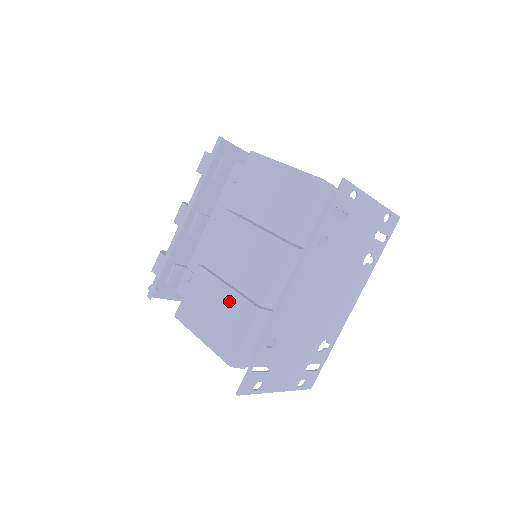
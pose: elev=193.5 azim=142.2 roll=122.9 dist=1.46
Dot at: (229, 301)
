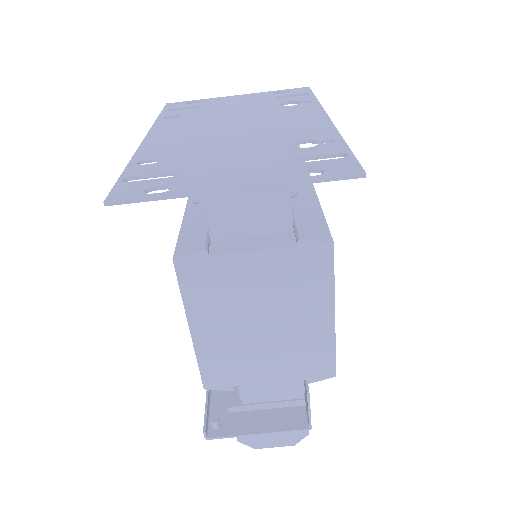
Dot at: occluded
